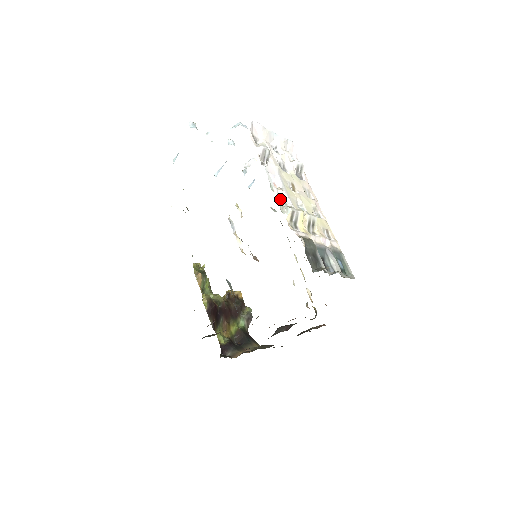
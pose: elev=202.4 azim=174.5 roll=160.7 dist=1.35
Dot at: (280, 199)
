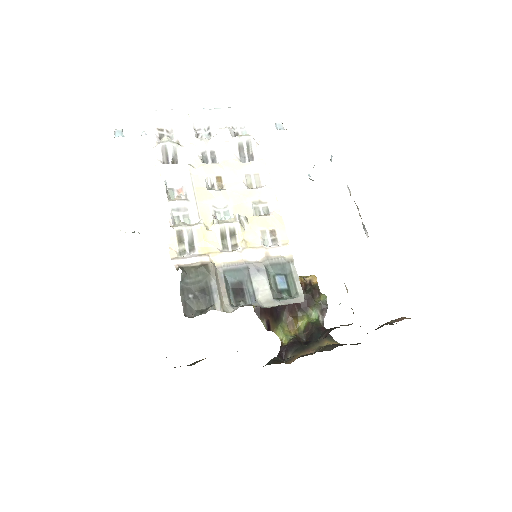
Dot at: (176, 213)
